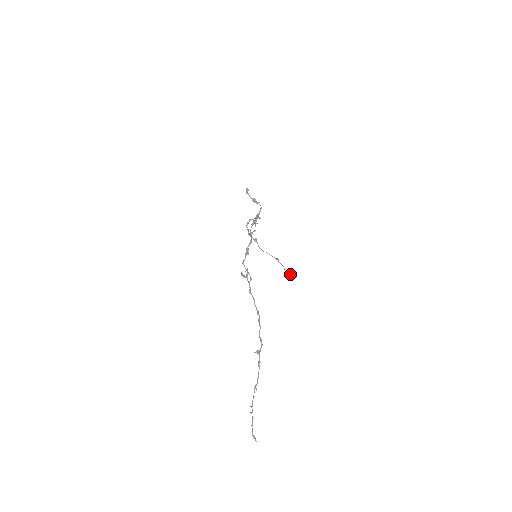
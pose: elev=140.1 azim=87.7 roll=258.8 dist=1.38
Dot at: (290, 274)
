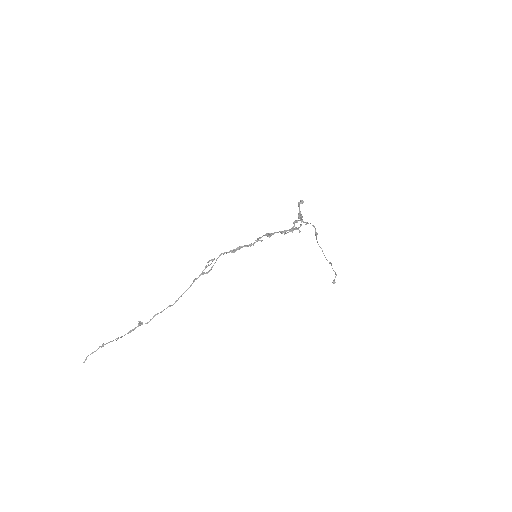
Dot at: (334, 282)
